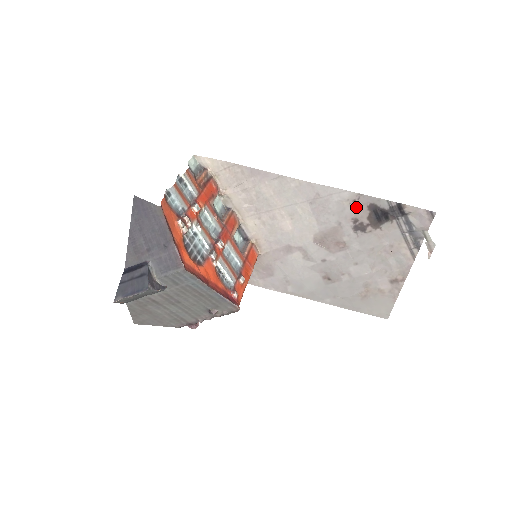
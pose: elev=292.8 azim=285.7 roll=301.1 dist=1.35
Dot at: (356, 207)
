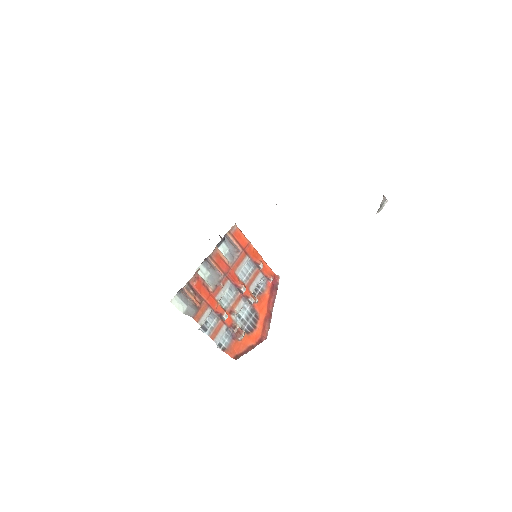
Dot at: occluded
